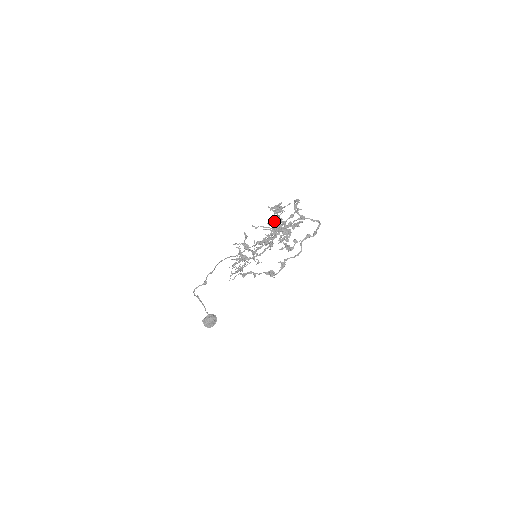
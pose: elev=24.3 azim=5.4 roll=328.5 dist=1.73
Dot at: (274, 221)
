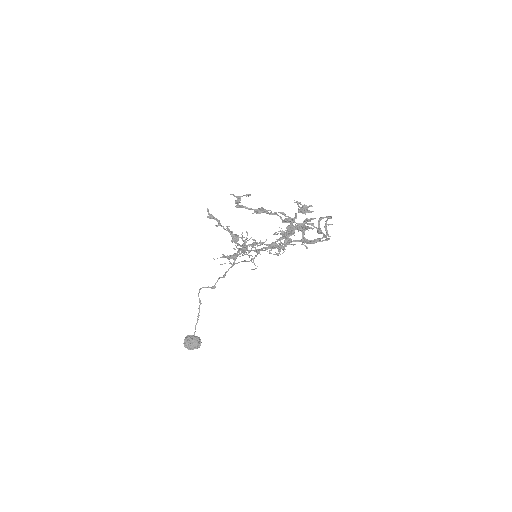
Dot at: occluded
